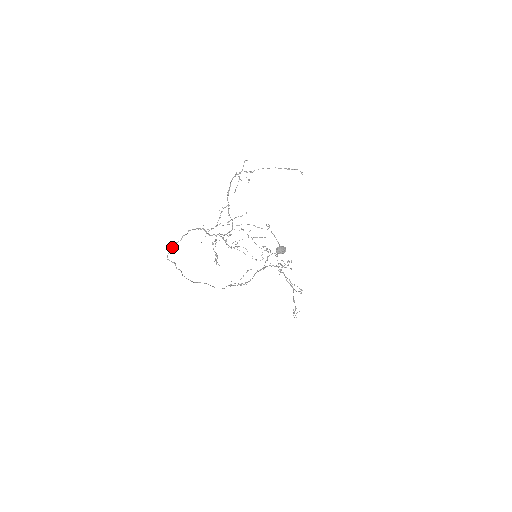
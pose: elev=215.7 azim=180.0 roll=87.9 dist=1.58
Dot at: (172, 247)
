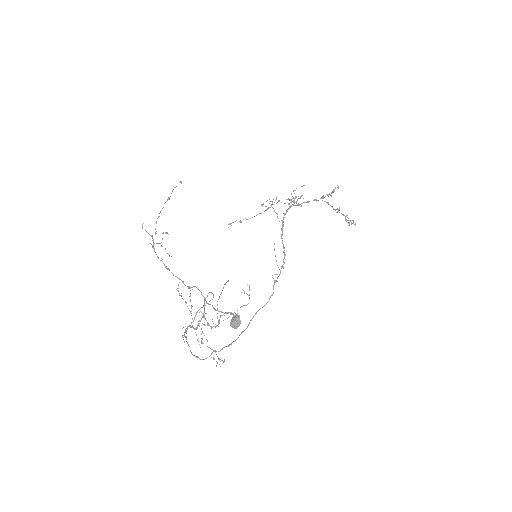
Dot at: occluded
